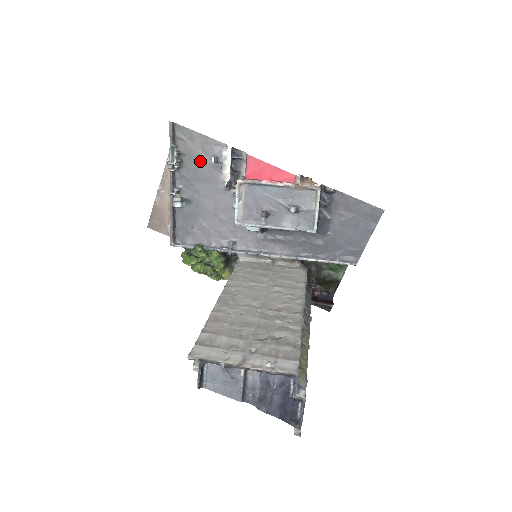
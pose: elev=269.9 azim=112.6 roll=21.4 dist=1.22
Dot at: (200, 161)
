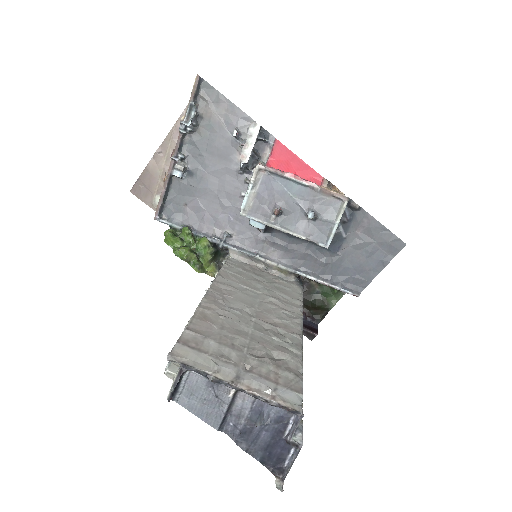
Dot at: (218, 131)
